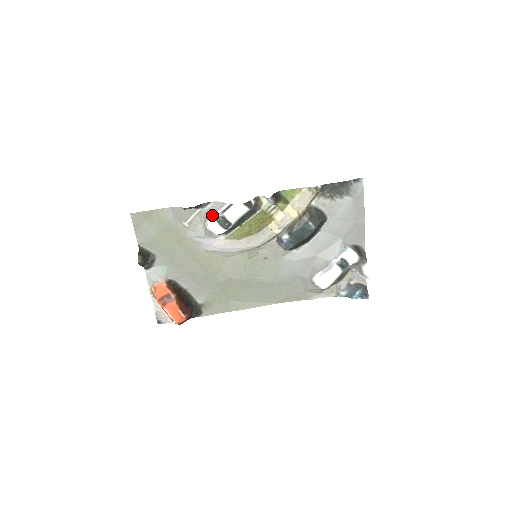
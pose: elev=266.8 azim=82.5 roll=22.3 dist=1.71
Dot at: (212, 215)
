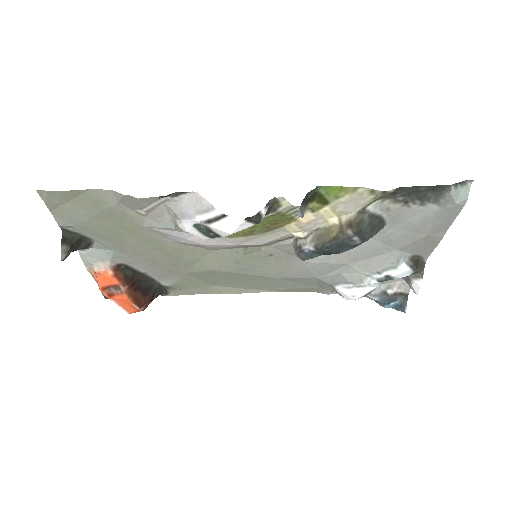
Dot at: (187, 217)
